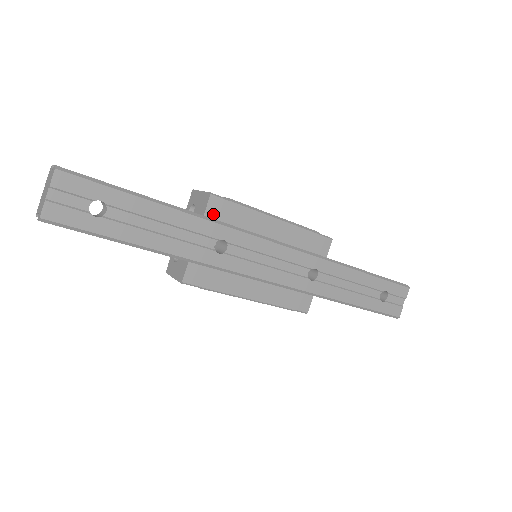
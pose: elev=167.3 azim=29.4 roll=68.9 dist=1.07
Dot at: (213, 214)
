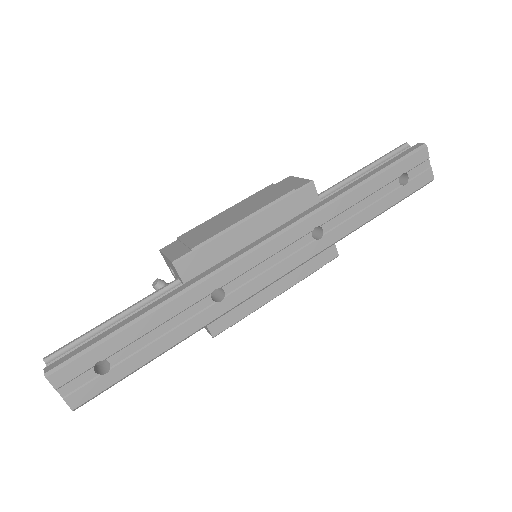
Dot at: (189, 274)
